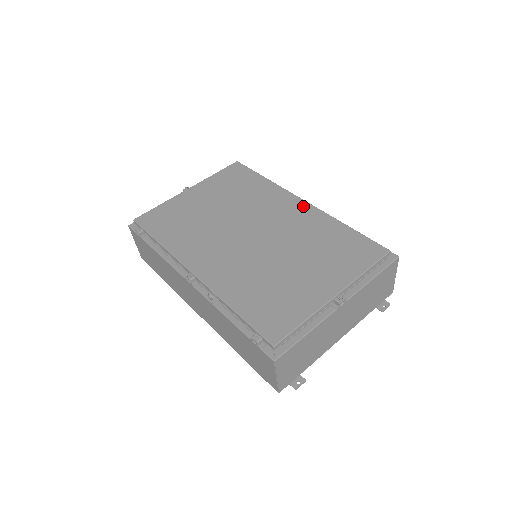
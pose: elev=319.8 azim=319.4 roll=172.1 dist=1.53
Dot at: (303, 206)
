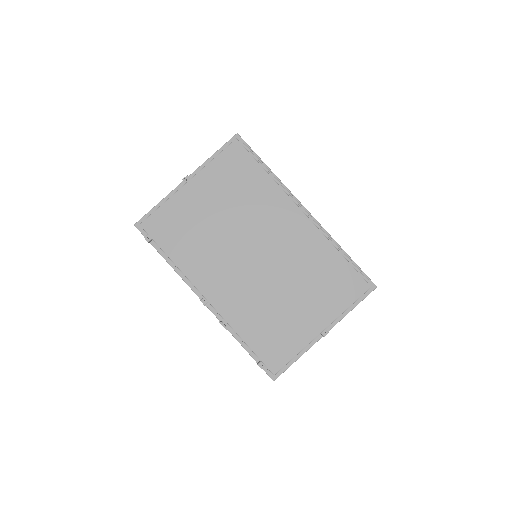
Dot at: (303, 222)
